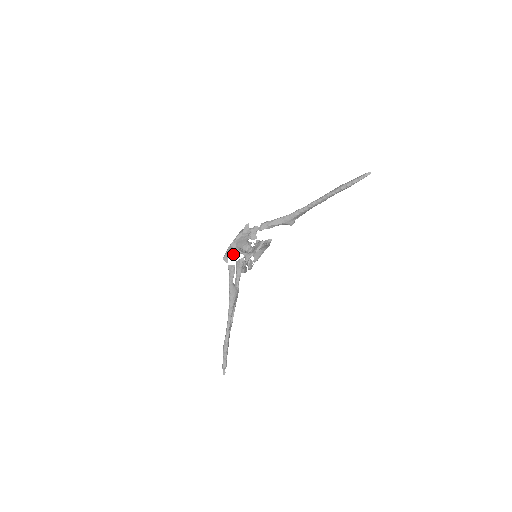
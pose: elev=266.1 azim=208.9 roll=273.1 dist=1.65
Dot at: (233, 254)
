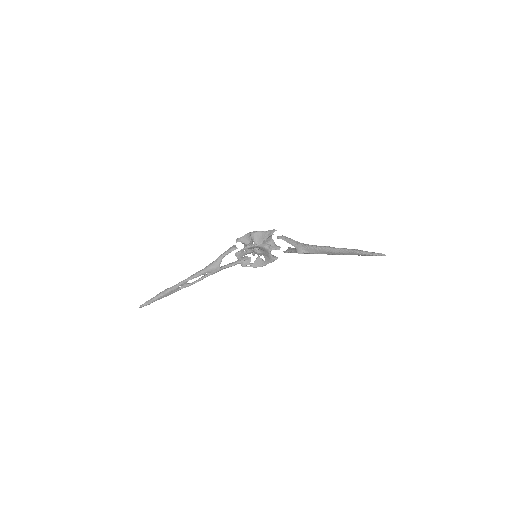
Dot at: (246, 243)
